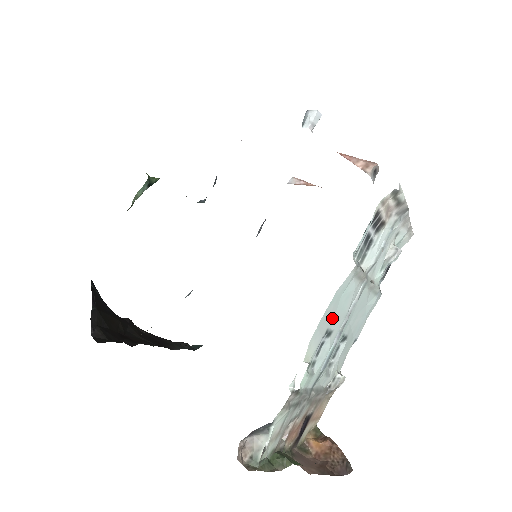
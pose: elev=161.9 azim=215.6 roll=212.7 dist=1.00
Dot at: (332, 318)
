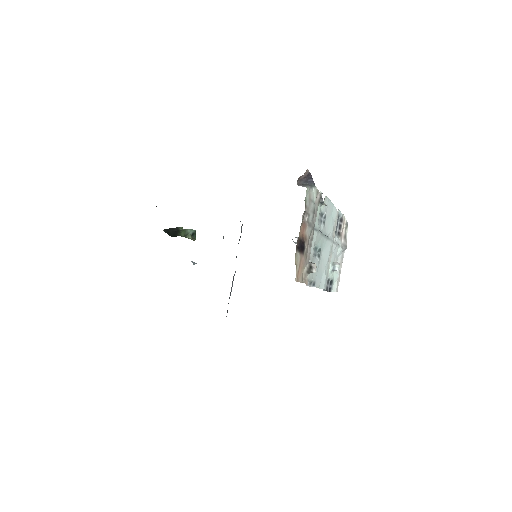
Dot at: (328, 216)
